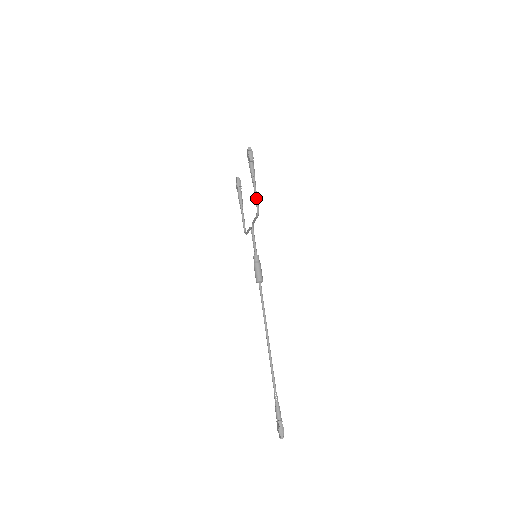
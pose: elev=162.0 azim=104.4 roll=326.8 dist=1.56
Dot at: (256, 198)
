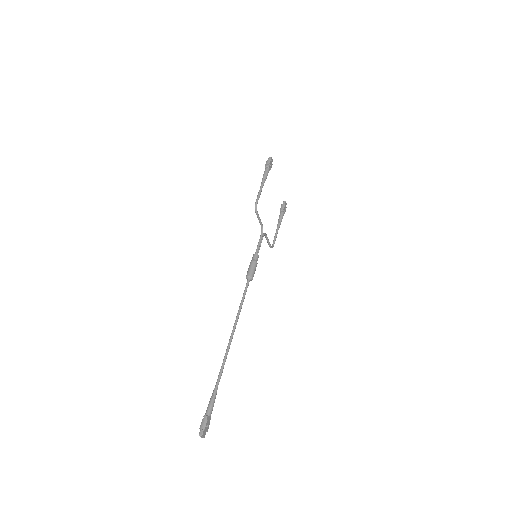
Dot at: (258, 195)
